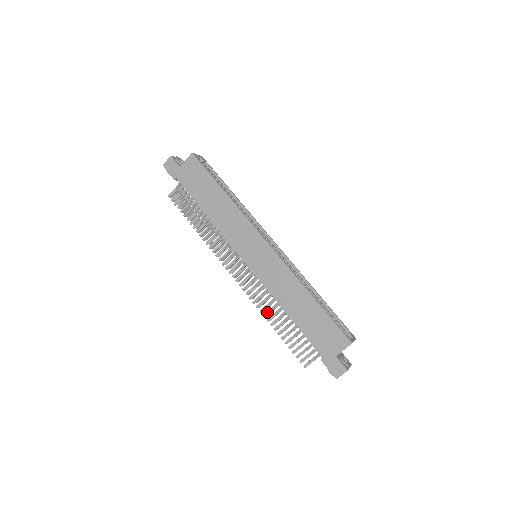
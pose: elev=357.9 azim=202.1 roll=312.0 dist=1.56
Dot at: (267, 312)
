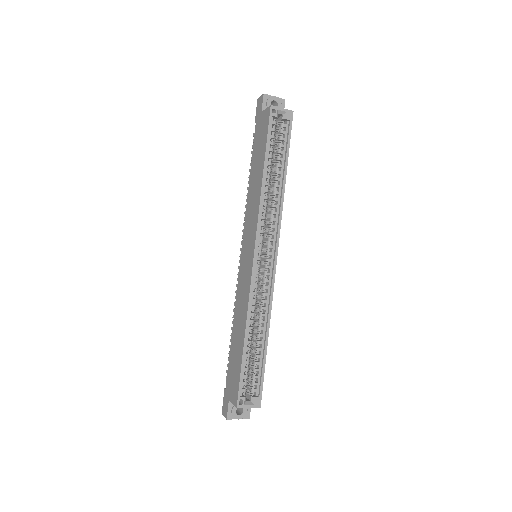
Dot at: occluded
